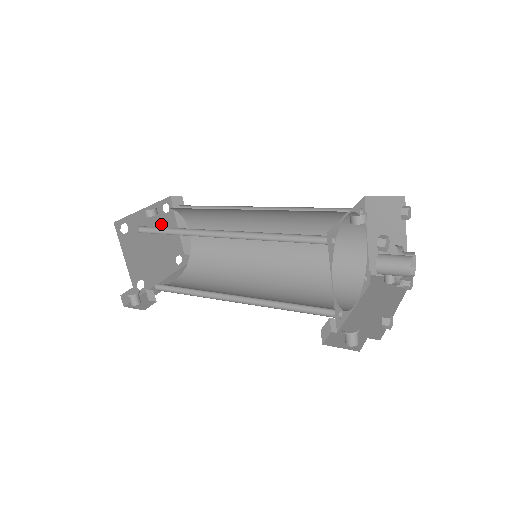
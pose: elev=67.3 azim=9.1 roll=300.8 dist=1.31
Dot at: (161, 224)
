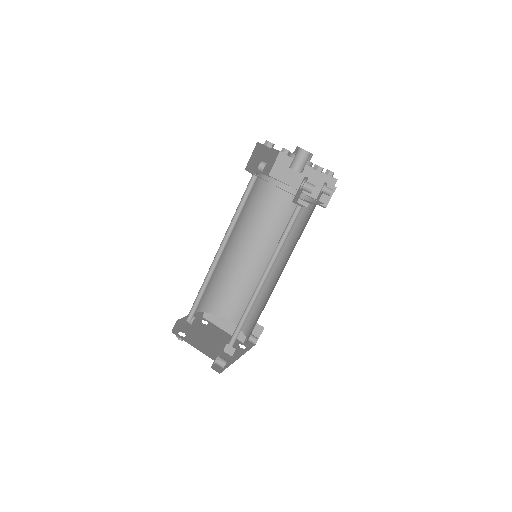
Dot at: (209, 330)
